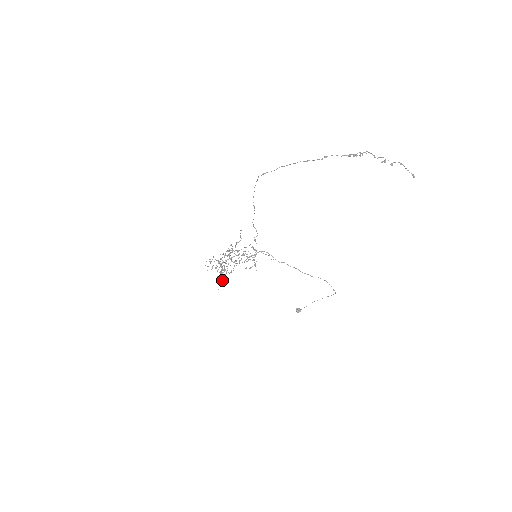
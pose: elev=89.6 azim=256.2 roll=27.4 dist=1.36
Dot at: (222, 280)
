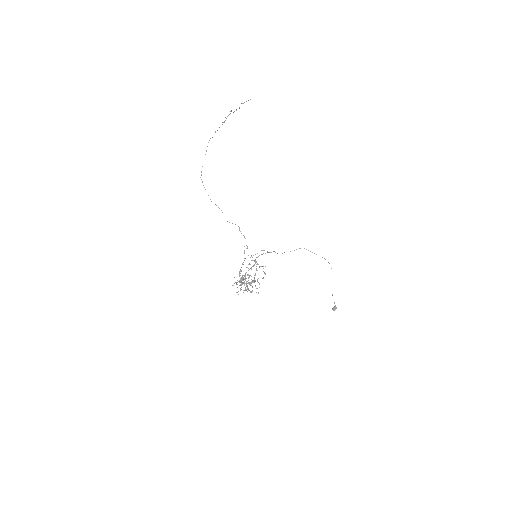
Dot at: (255, 281)
